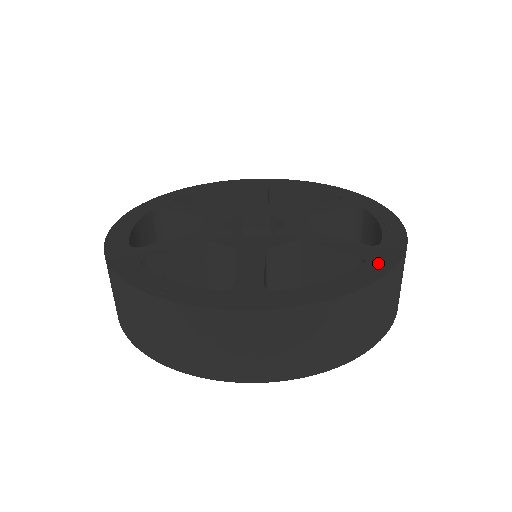
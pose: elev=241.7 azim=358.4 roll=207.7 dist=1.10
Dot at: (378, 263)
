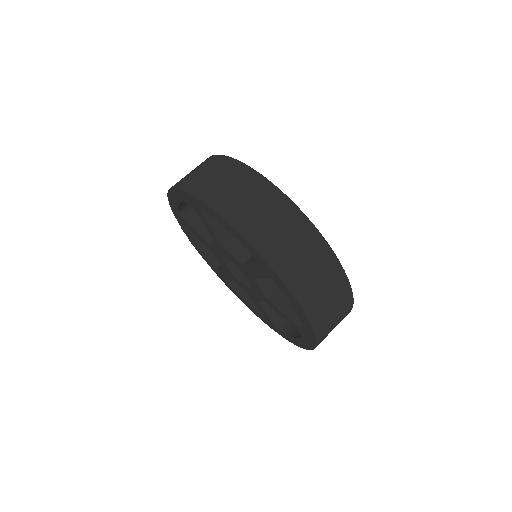
Dot at: occluded
